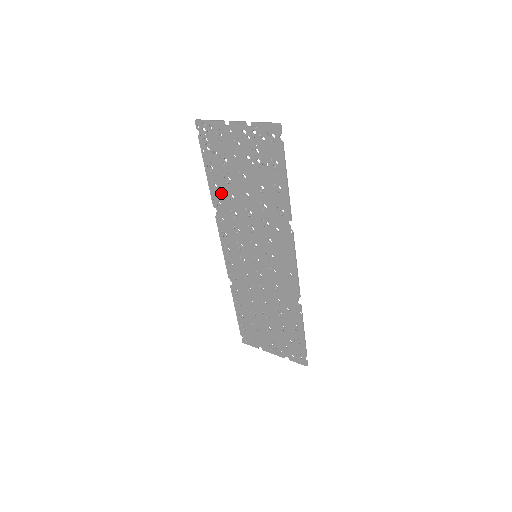
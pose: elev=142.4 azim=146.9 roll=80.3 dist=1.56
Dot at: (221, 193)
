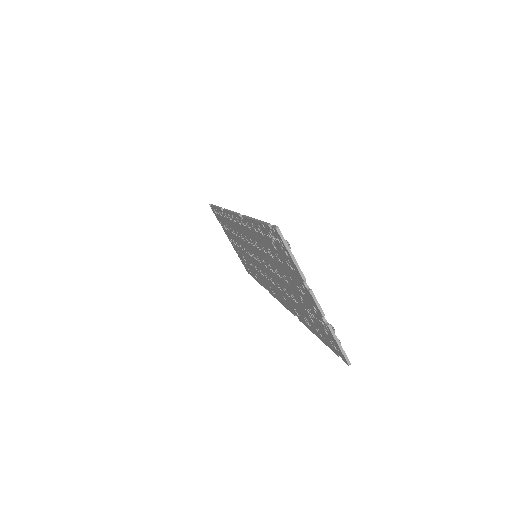
Dot at: (257, 236)
